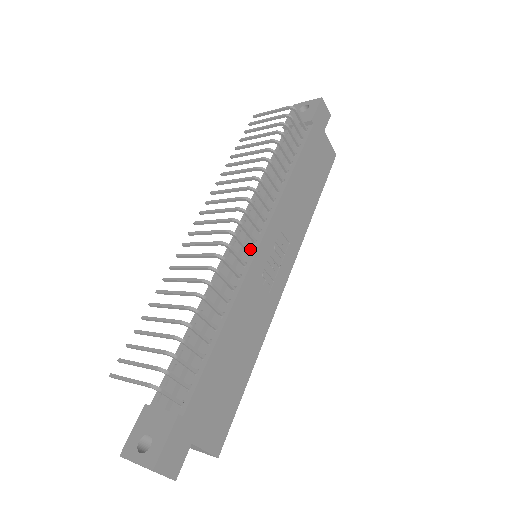
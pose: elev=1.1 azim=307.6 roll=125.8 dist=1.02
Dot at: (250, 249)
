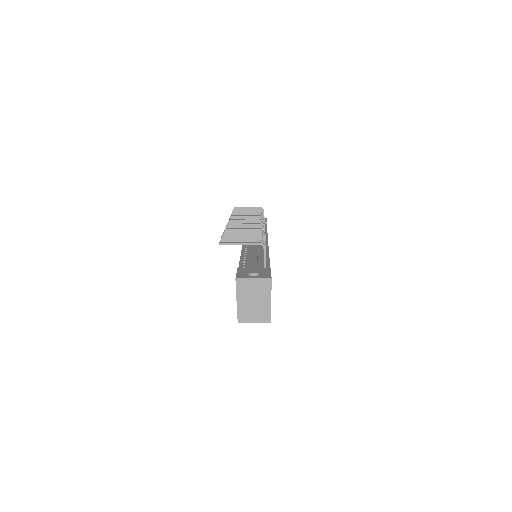
Dot at: occluded
